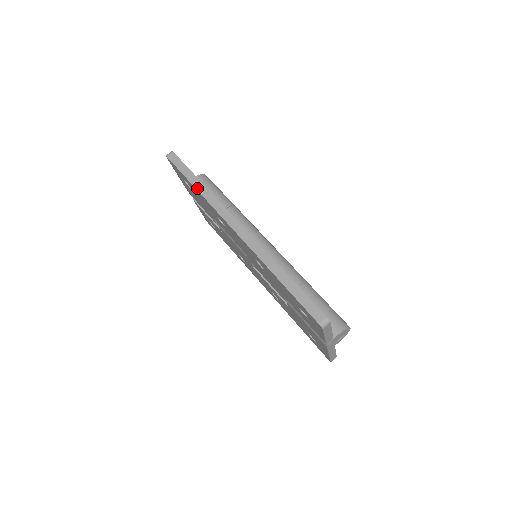
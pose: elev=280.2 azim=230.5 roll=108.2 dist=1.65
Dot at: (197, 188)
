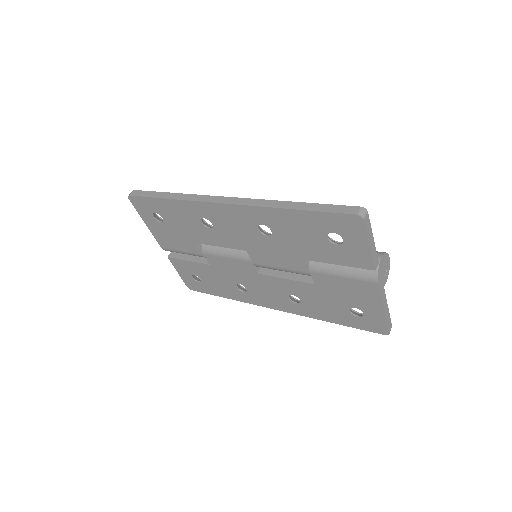
Dot at: (171, 198)
